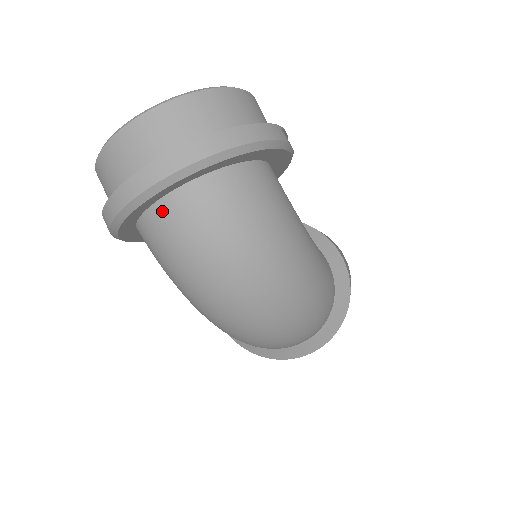
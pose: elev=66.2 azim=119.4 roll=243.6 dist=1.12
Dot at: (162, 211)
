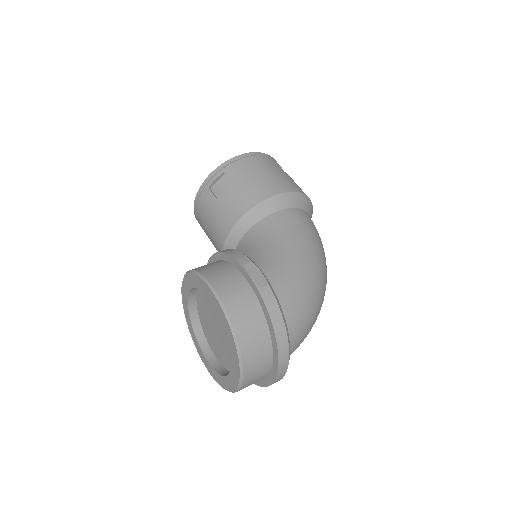
Dot at: occluded
